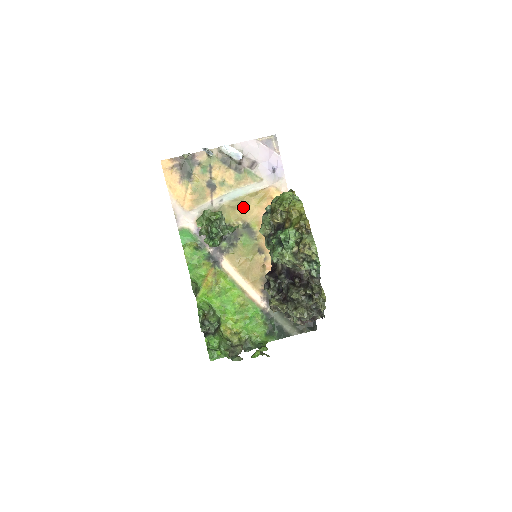
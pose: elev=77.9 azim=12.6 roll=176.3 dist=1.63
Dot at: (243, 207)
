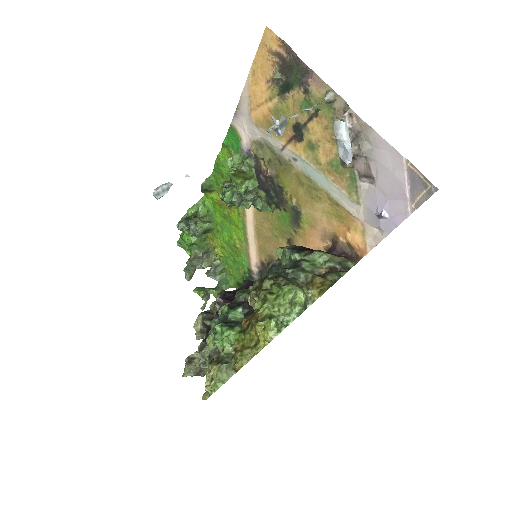
Dot at: (310, 195)
